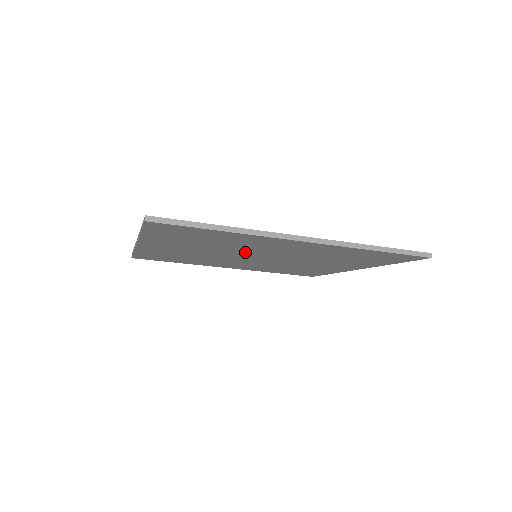
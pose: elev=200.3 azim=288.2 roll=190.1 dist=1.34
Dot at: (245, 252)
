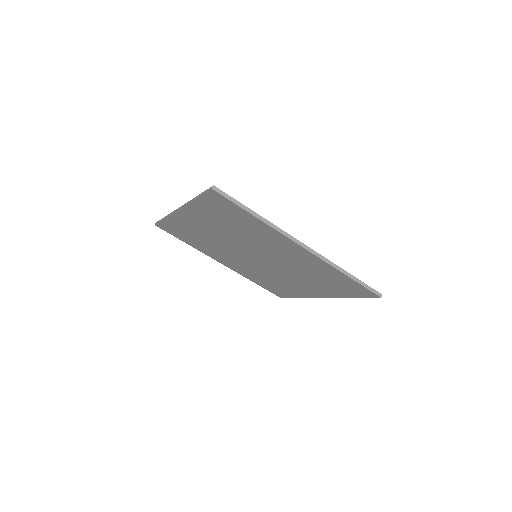
Dot at: (253, 247)
